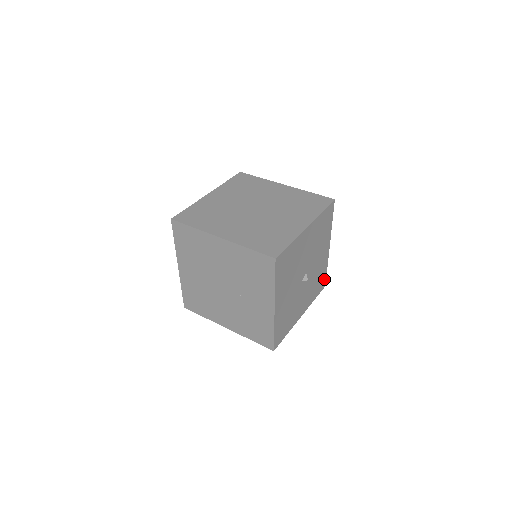
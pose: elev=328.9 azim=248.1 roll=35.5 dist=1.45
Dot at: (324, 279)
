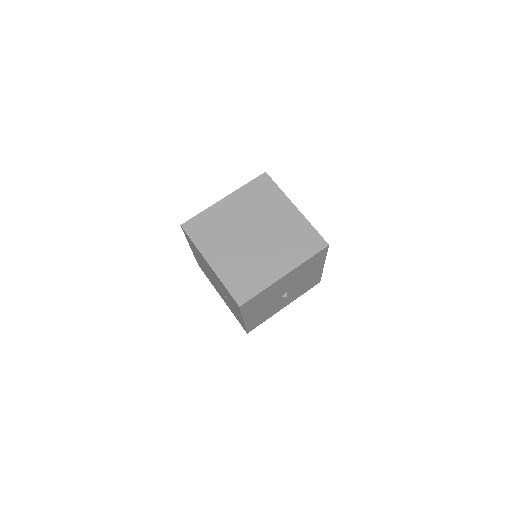
Dot at: (318, 280)
